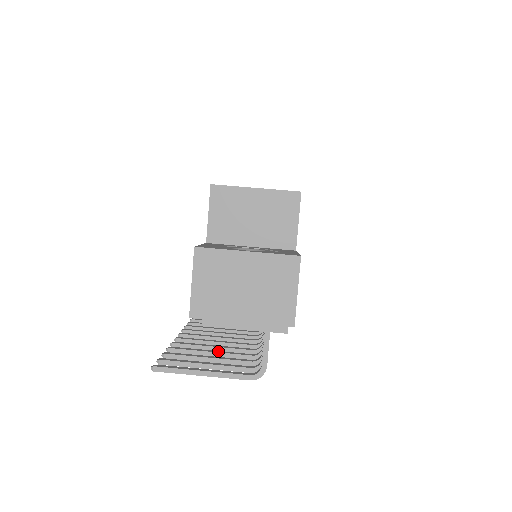
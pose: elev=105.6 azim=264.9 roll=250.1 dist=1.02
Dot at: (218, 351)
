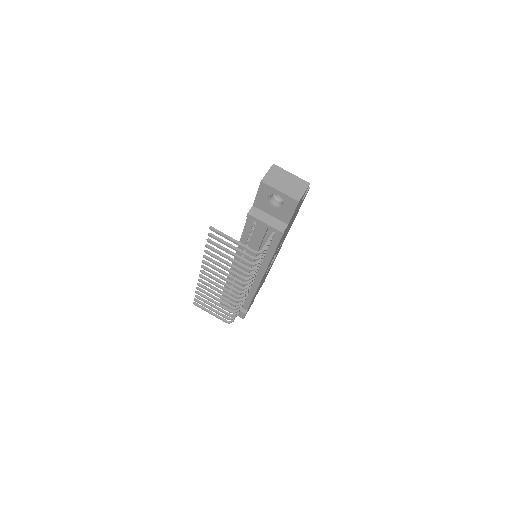
Dot at: (231, 258)
